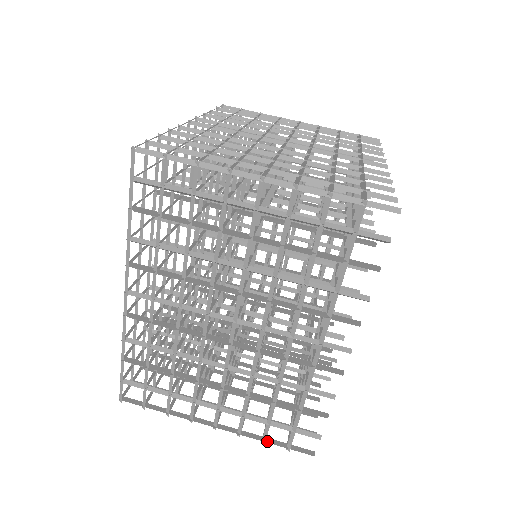
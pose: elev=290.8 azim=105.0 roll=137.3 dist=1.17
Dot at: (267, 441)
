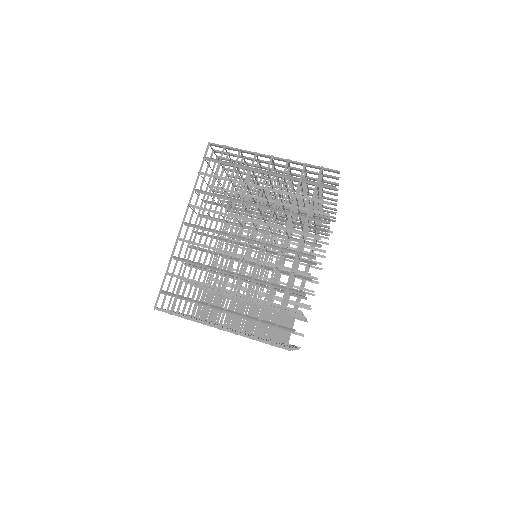
Dot at: (257, 338)
